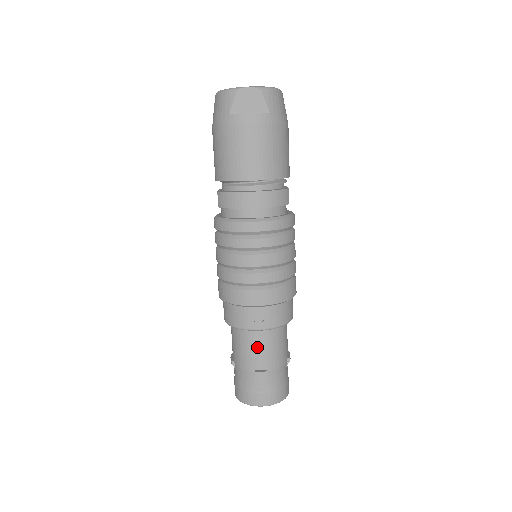
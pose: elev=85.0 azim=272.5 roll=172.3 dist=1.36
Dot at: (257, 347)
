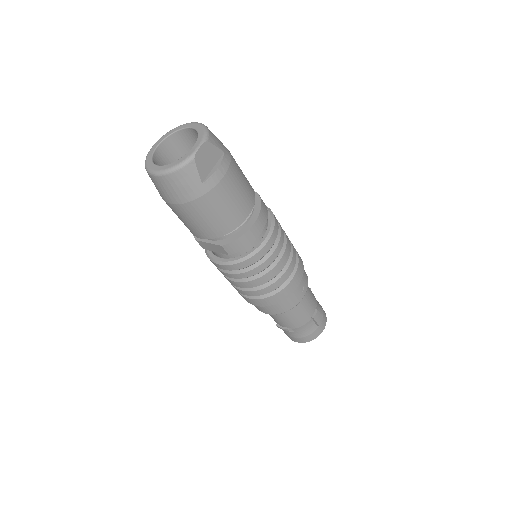
Dot at: (305, 305)
